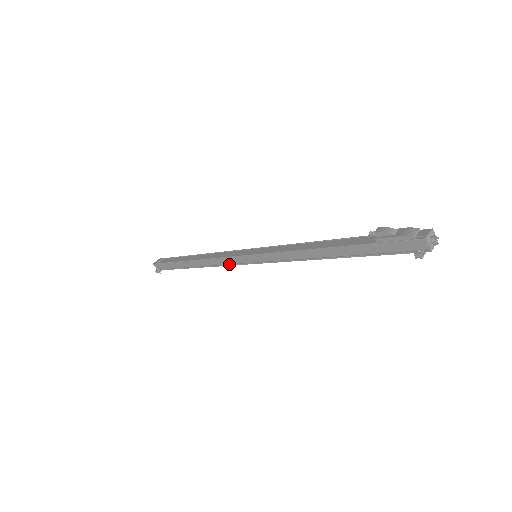
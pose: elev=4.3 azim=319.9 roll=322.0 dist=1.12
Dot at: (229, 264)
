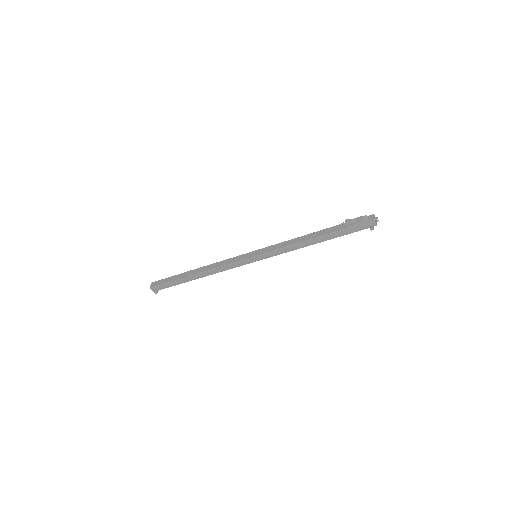
Dot at: (234, 267)
